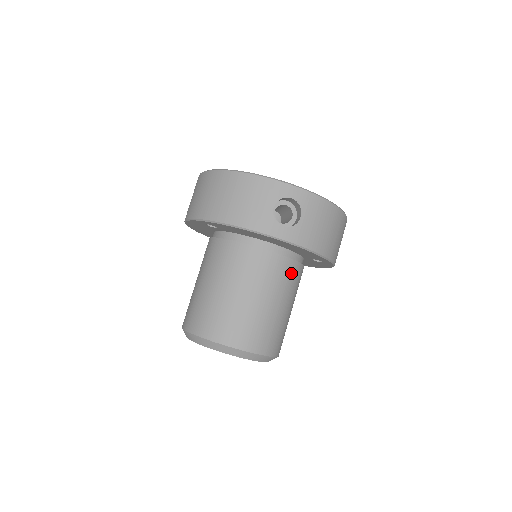
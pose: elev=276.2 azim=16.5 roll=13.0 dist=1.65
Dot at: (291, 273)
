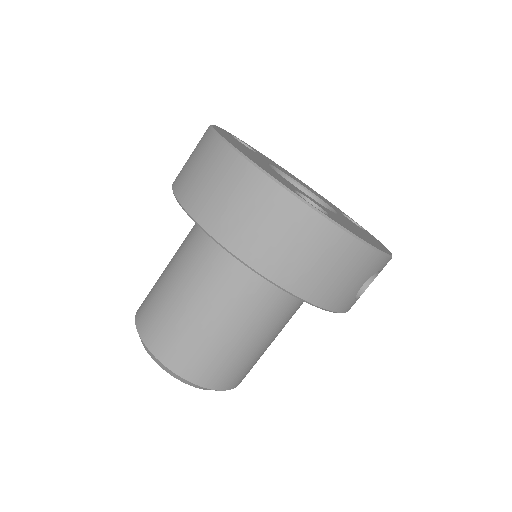
Dot at: occluded
